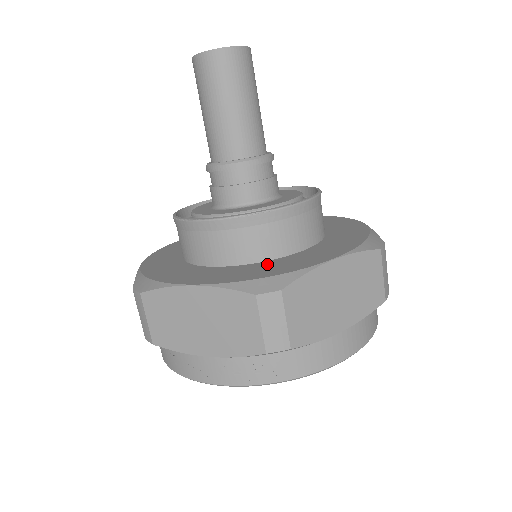
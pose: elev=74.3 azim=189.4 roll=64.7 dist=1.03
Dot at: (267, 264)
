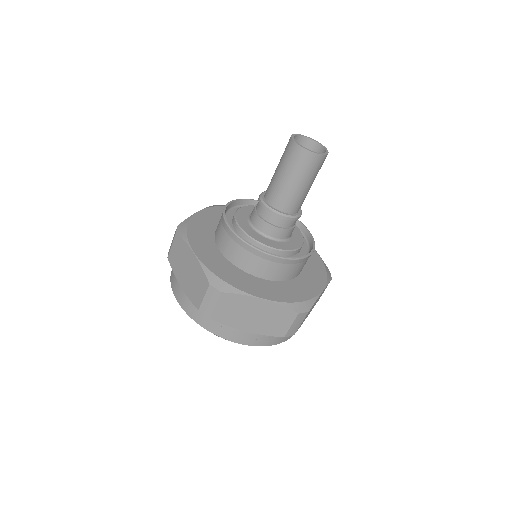
Dot at: (291, 285)
